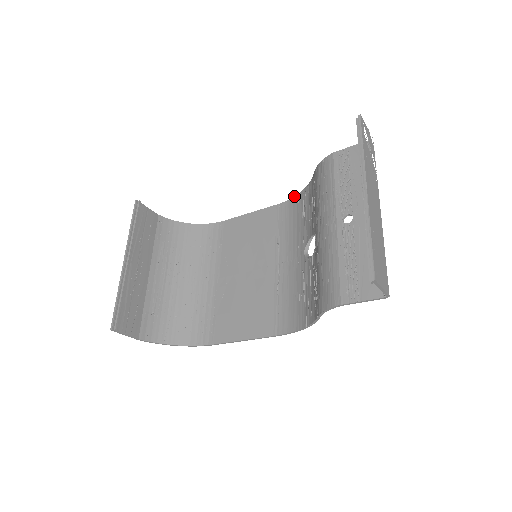
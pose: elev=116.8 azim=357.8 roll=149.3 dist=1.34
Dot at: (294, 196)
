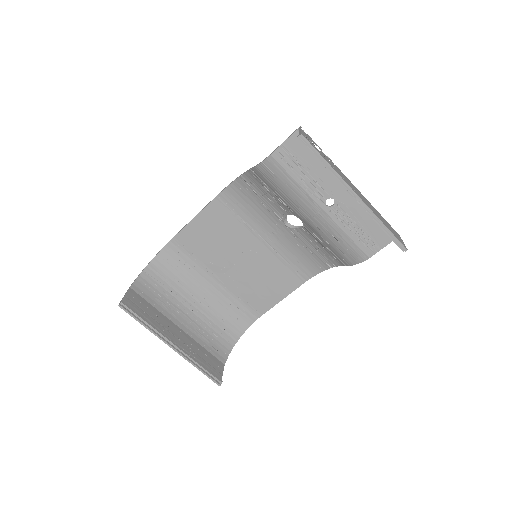
Dot at: (229, 185)
